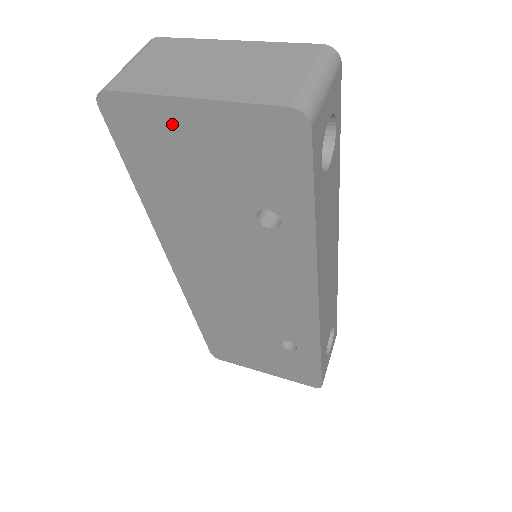
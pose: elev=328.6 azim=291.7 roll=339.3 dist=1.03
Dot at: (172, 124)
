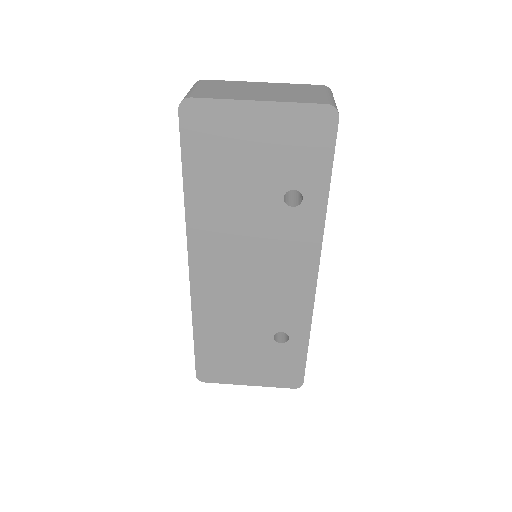
Dot at: (237, 122)
